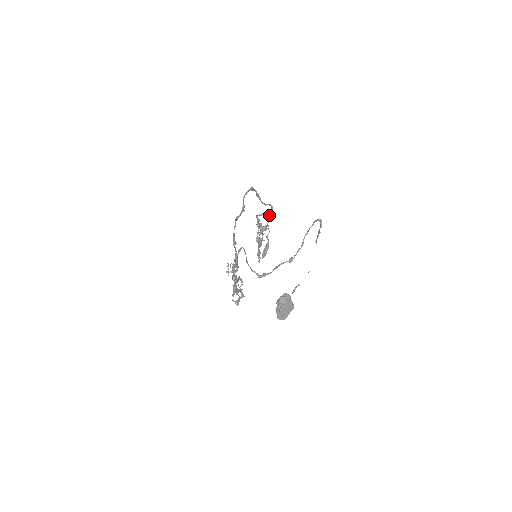
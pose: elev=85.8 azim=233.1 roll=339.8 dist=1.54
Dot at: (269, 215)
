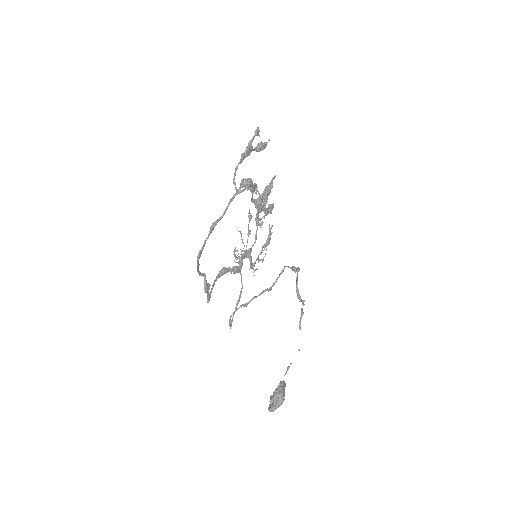
Dot at: (248, 189)
